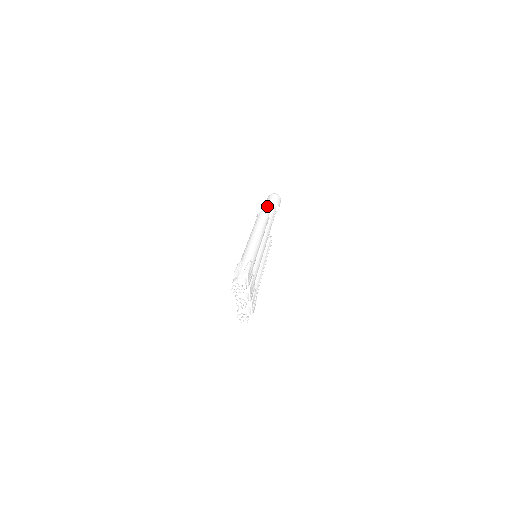
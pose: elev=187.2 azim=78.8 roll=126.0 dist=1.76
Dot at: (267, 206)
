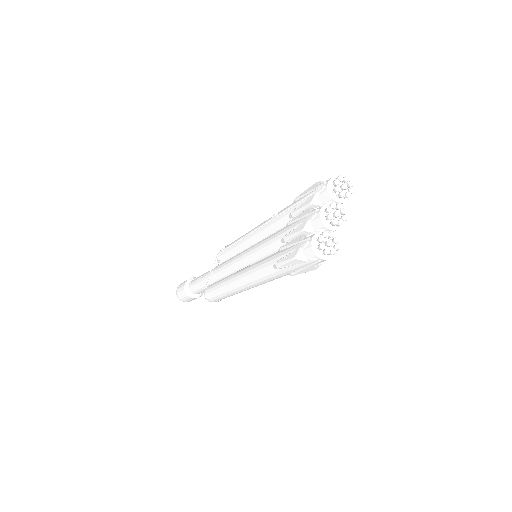
Dot at: (195, 278)
